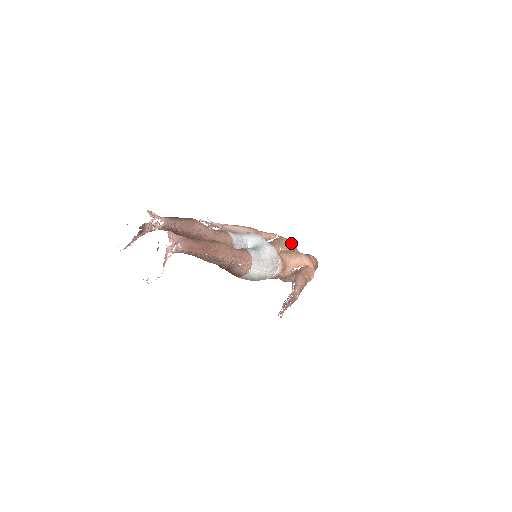
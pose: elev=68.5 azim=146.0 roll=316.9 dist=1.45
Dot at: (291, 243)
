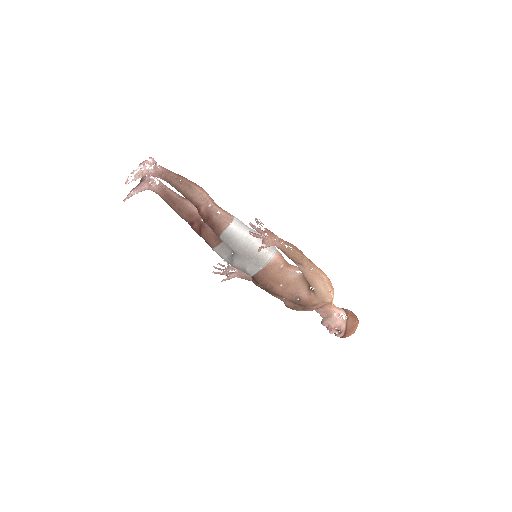
Dot at: occluded
